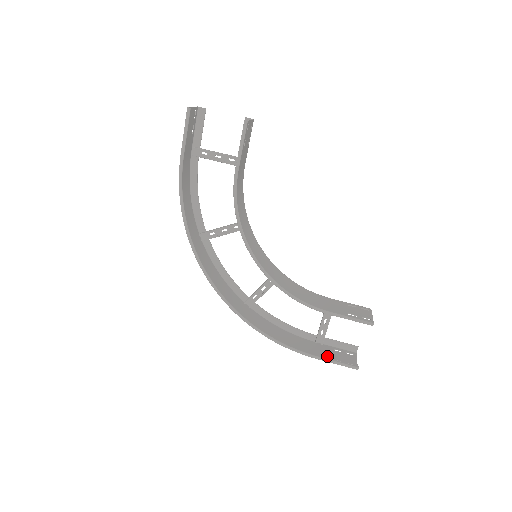
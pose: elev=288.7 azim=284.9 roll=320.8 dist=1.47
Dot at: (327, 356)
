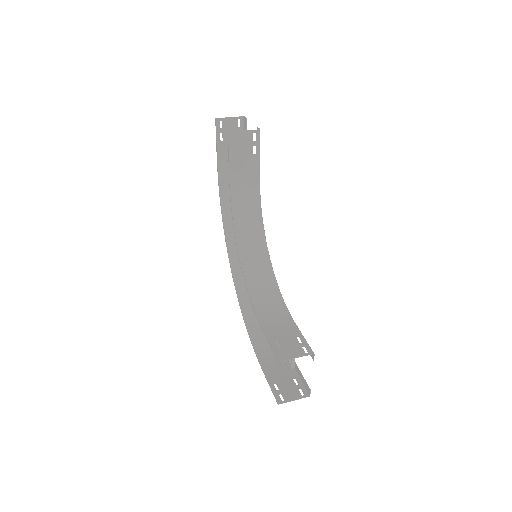
Dot at: (276, 377)
